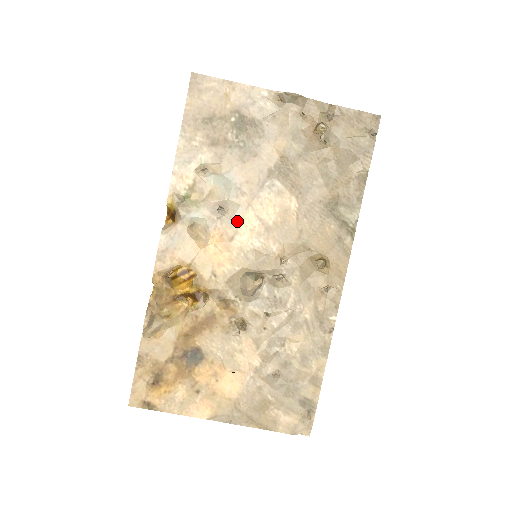
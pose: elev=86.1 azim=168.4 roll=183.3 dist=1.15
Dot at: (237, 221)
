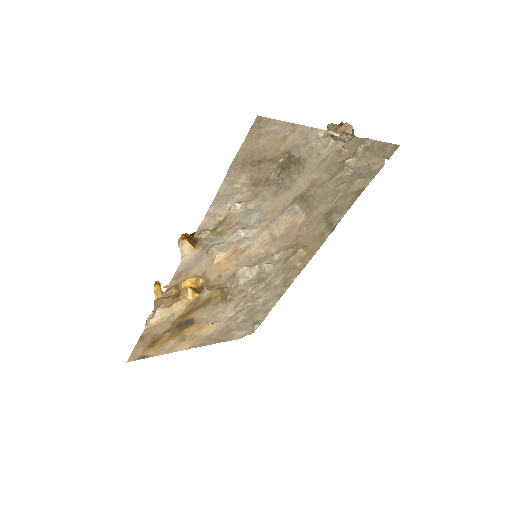
Dot at: (252, 240)
